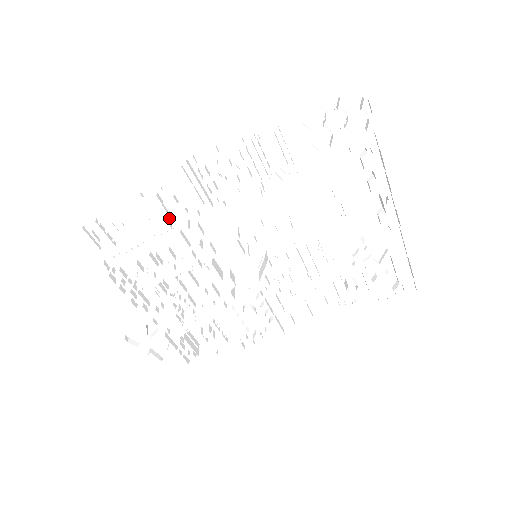
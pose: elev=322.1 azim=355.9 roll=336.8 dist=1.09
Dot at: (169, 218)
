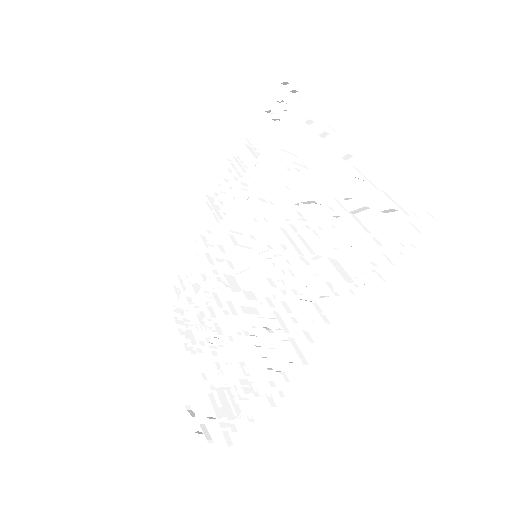
Dot at: occluded
